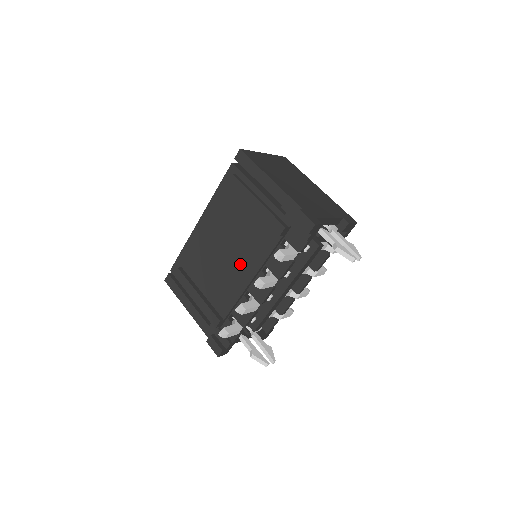
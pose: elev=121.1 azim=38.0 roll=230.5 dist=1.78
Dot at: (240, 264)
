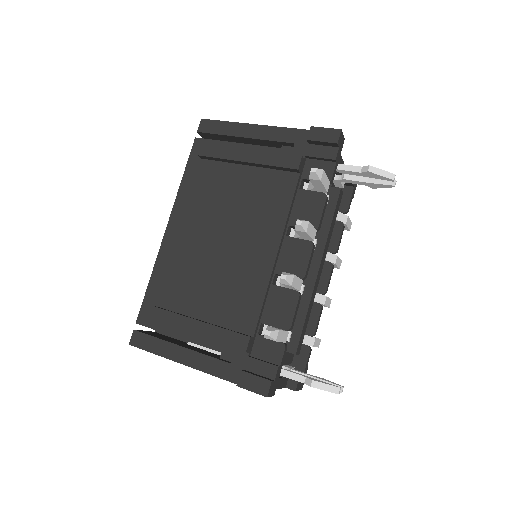
Dot at: (251, 243)
